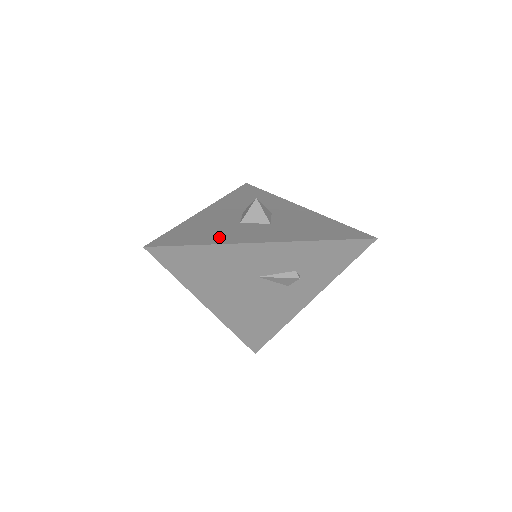
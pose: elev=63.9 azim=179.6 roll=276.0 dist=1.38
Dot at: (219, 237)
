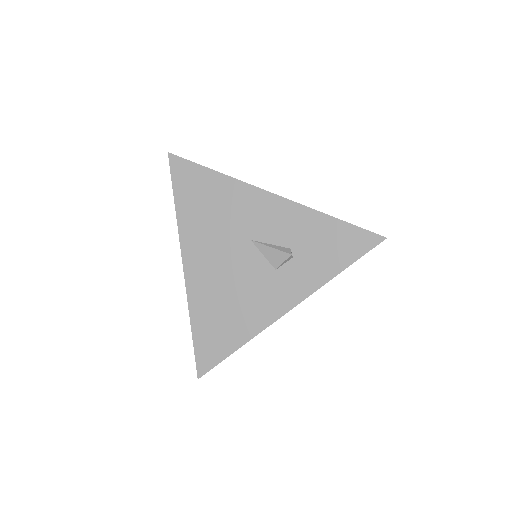
Dot at: occluded
